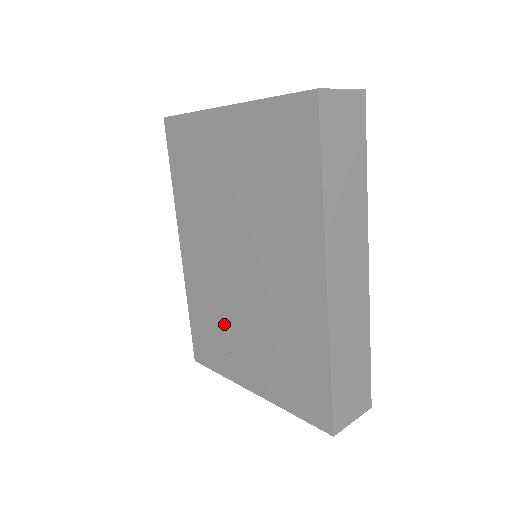
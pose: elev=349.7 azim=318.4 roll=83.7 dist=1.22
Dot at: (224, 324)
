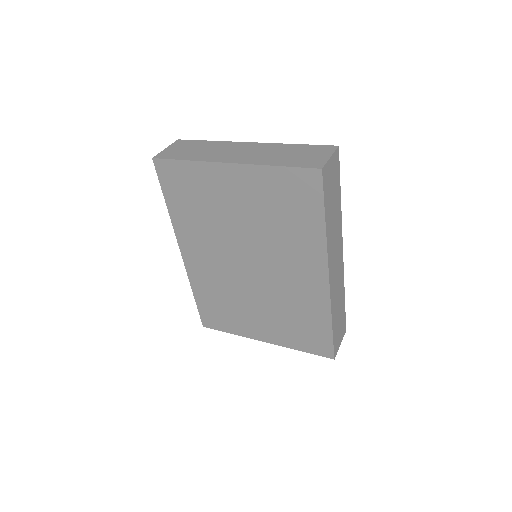
Dot at: (234, 303)
